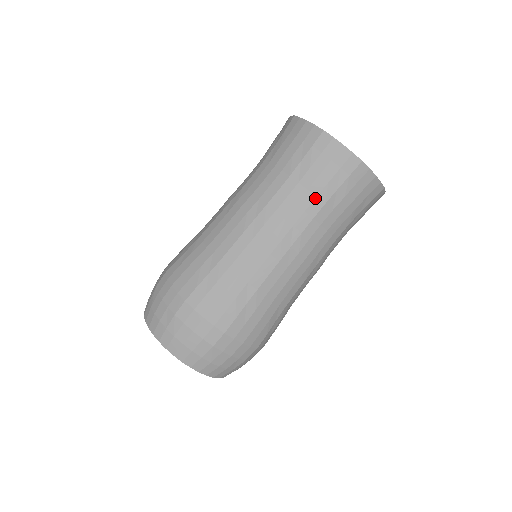
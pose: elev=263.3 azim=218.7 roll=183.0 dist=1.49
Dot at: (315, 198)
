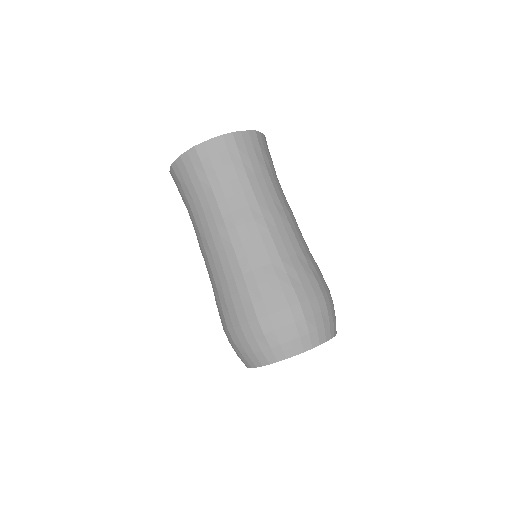
Dot at: (205, 194)
